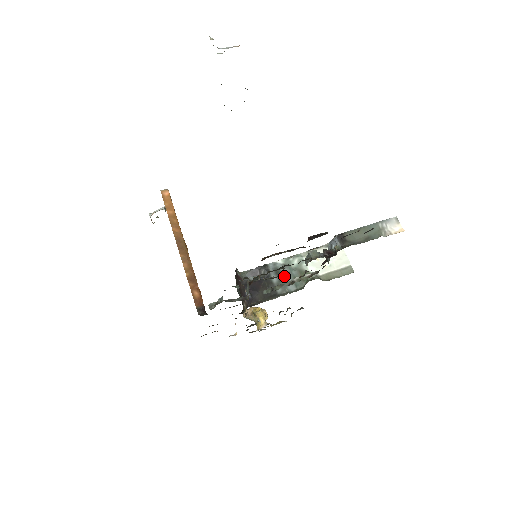
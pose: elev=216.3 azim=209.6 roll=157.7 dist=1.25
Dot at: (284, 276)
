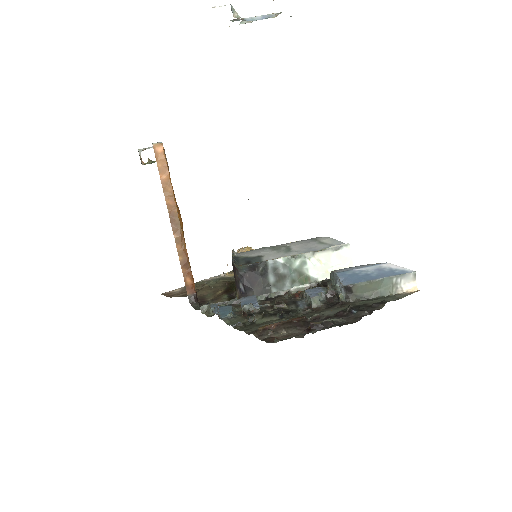
Dot at: (282, 277)
